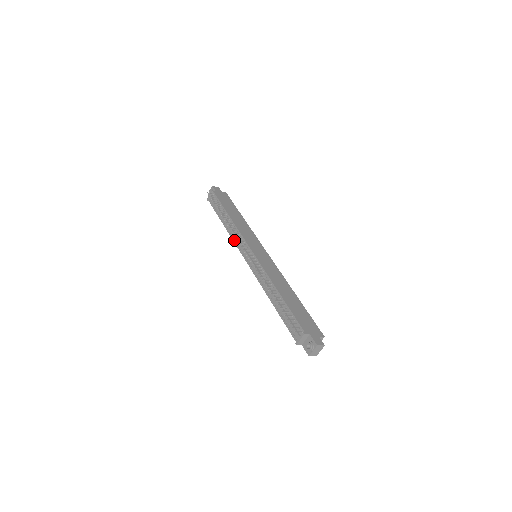
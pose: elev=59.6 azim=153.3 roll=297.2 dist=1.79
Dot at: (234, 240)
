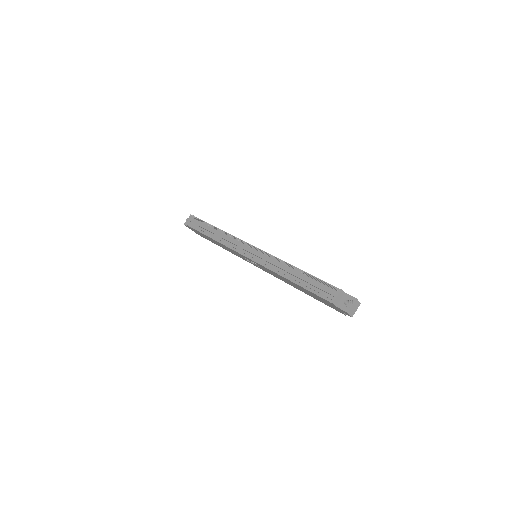
Dot at: (228, 245)
